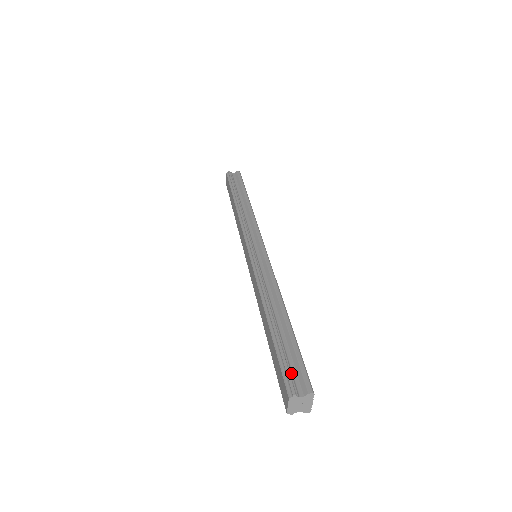
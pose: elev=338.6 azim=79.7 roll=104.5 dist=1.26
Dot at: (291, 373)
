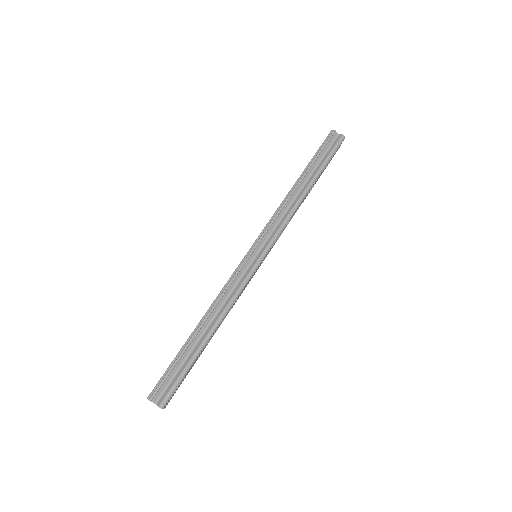
Dot at: (165, 383)
